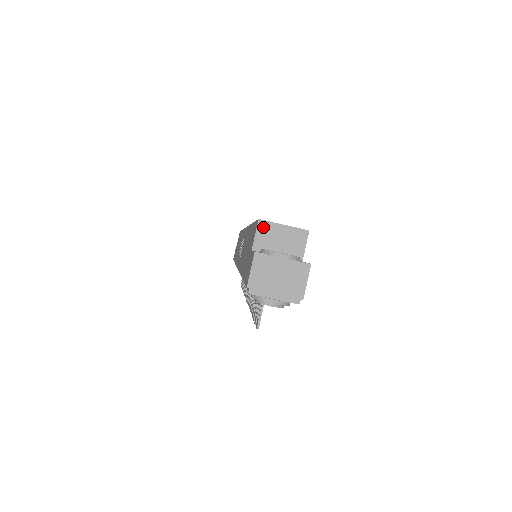
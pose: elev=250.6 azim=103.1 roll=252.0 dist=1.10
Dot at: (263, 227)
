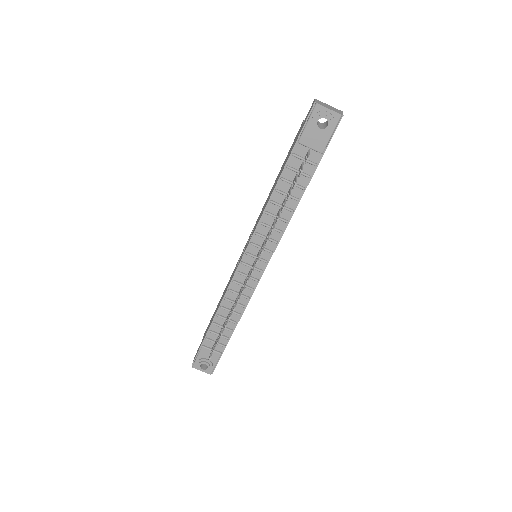
Dot at: occluded
